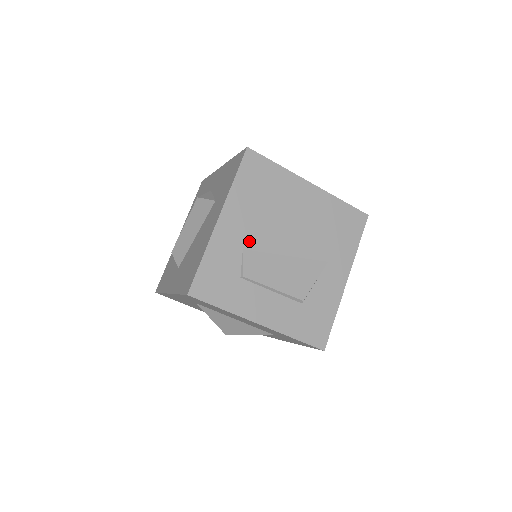
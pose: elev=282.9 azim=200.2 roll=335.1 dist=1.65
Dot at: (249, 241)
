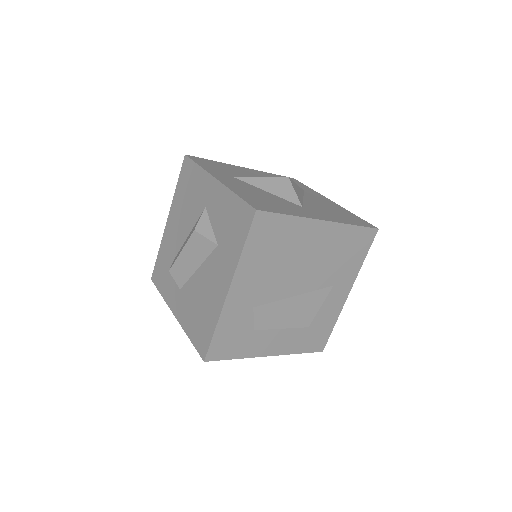
Dot at: (259, 298)
